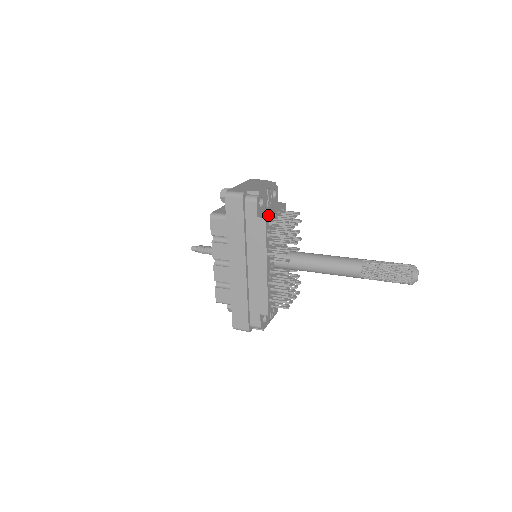
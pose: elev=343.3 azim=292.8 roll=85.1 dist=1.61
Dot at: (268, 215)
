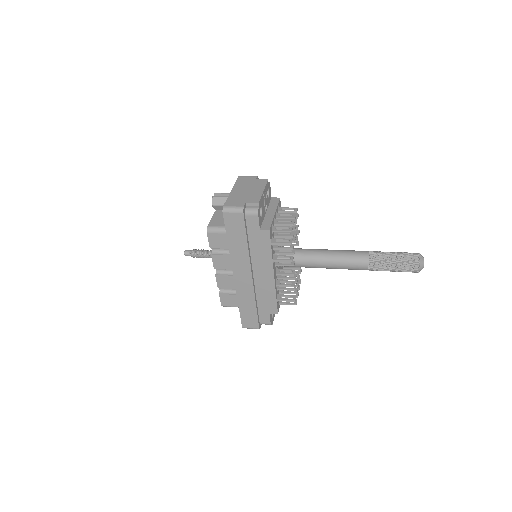
Dot at: (270, 224)
